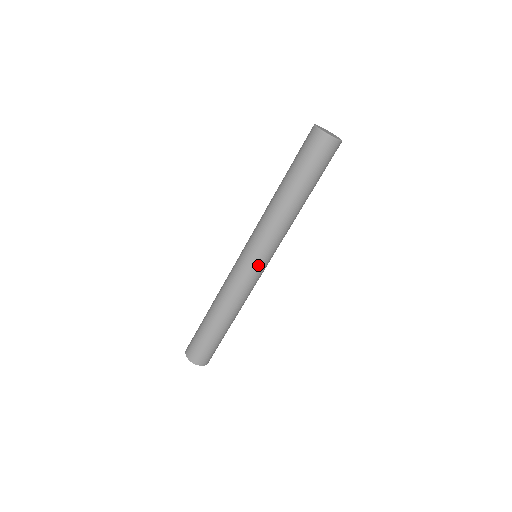
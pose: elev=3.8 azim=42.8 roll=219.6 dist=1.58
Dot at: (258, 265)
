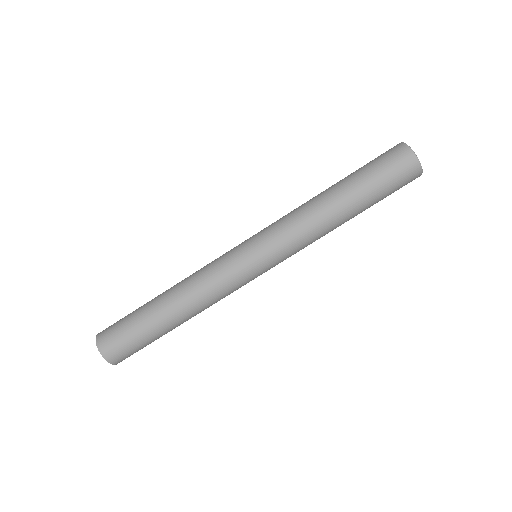
Dot at: (257, 265)
